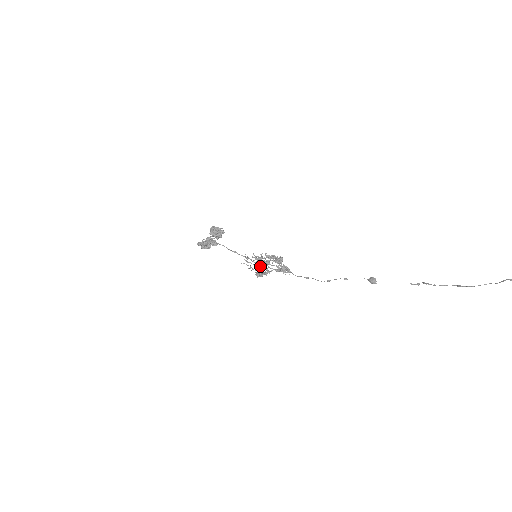
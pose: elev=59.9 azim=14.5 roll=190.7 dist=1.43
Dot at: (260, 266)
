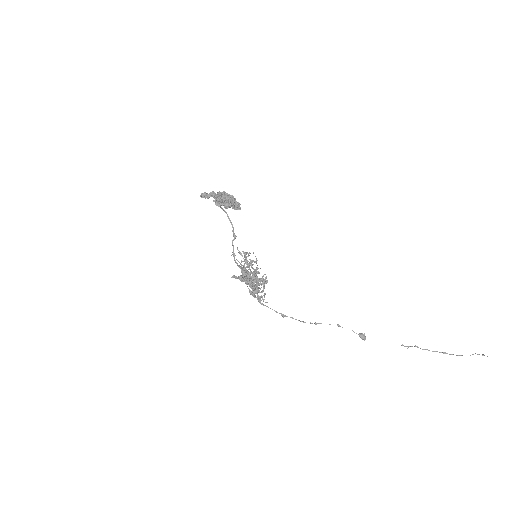
Dot at: (256, 270)
